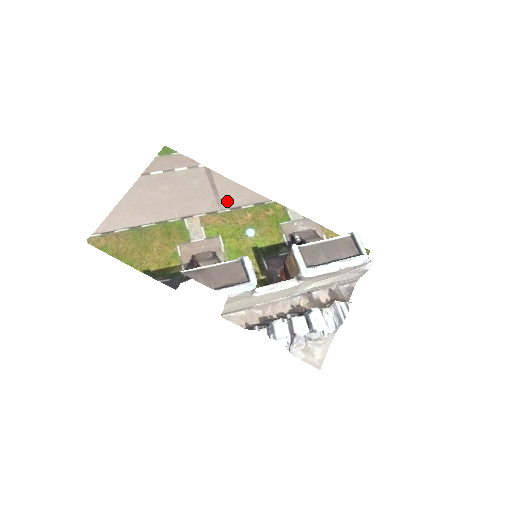
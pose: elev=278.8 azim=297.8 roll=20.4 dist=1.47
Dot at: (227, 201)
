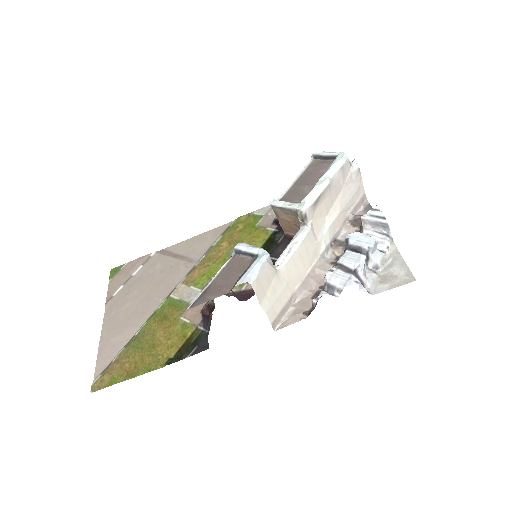
Dot at: (196, 254)
